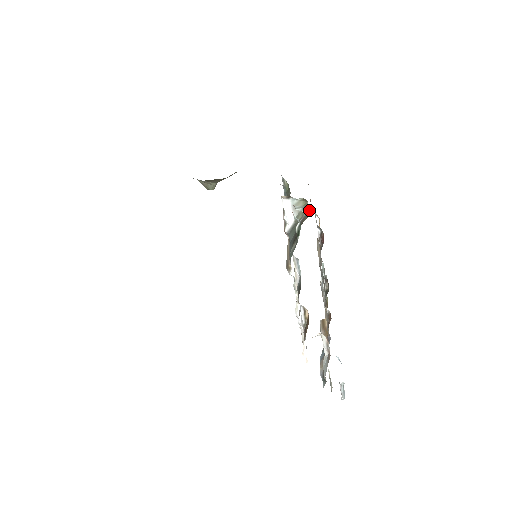
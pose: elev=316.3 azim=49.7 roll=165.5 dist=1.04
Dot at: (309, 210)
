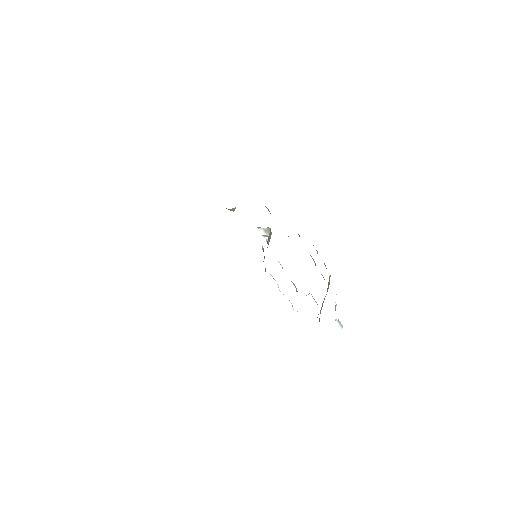
Dot at: (269, 236)
